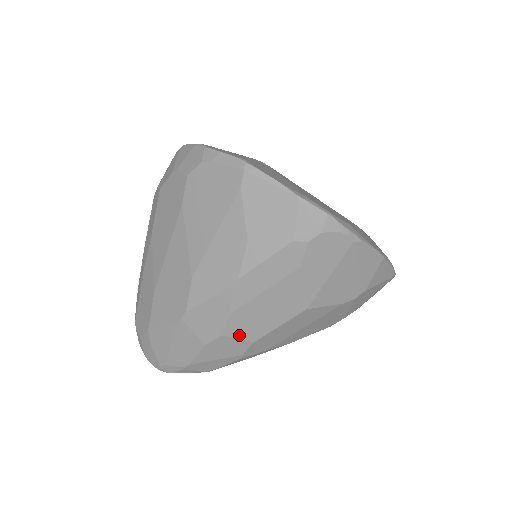
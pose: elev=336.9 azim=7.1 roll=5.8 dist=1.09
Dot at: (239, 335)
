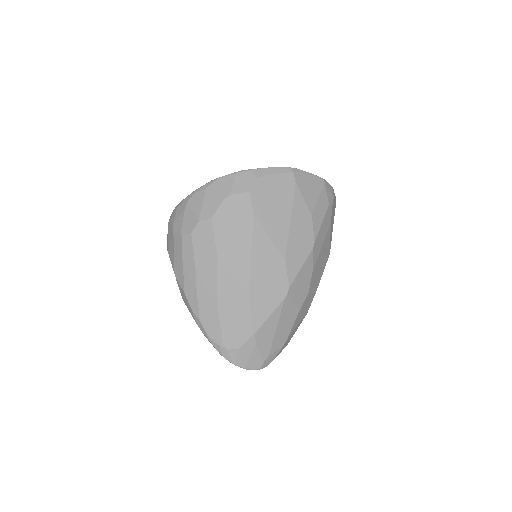
Dot at: (312, 290)
